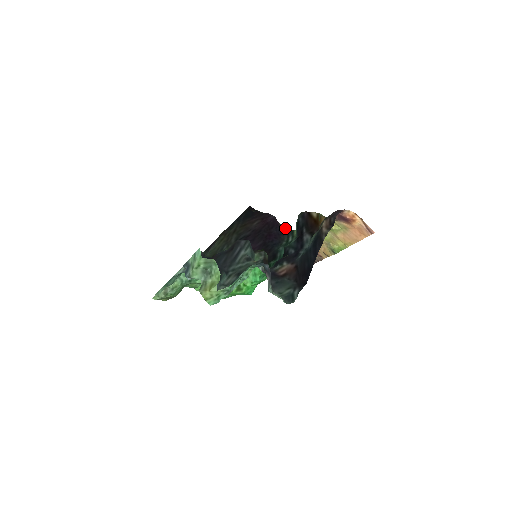
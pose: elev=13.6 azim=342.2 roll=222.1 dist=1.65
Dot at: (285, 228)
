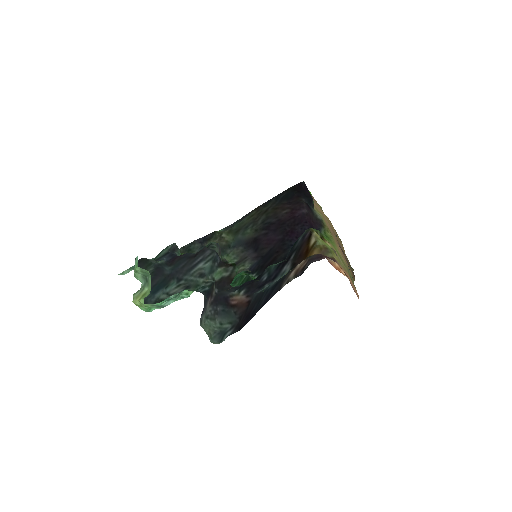
Dot at: occluded
